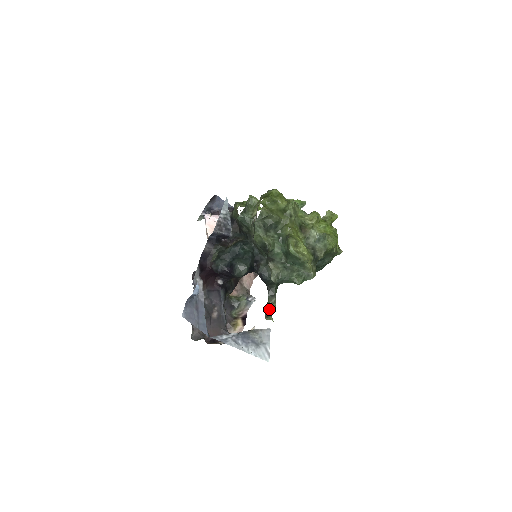
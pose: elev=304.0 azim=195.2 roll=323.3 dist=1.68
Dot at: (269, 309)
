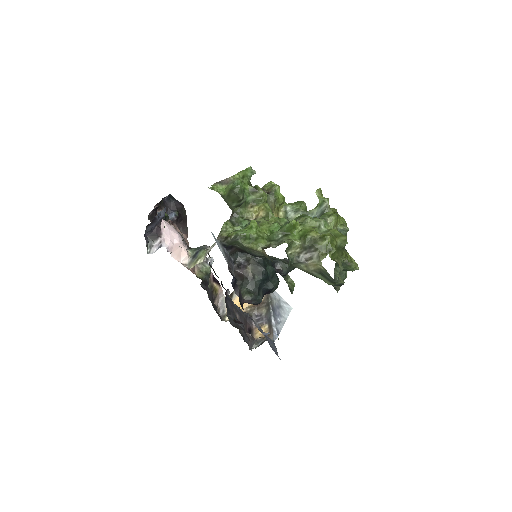
Dot at: (293, 287)
